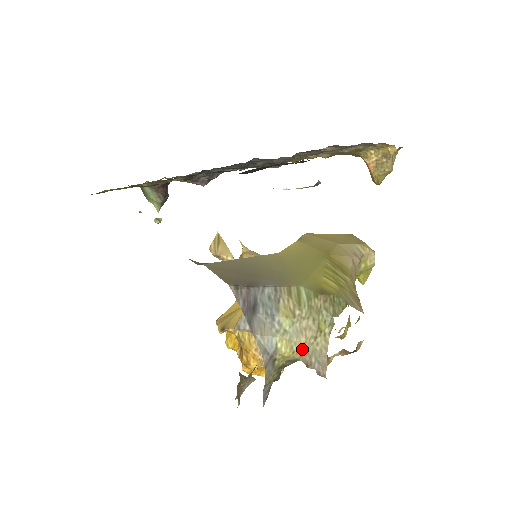
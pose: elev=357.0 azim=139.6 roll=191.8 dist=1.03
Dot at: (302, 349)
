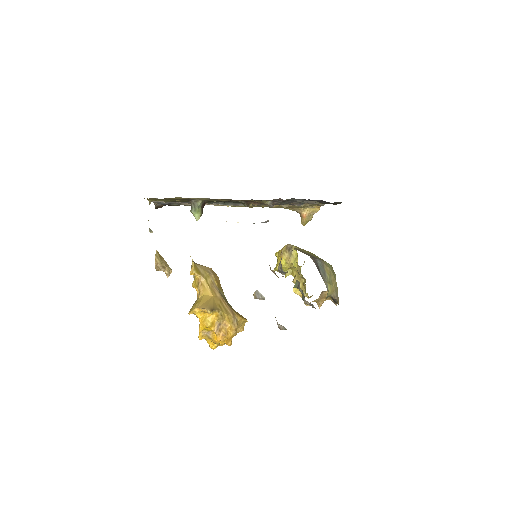
Dot at: (334, 290)
